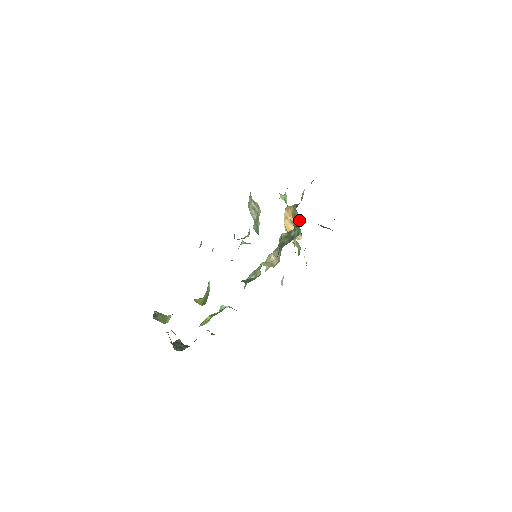
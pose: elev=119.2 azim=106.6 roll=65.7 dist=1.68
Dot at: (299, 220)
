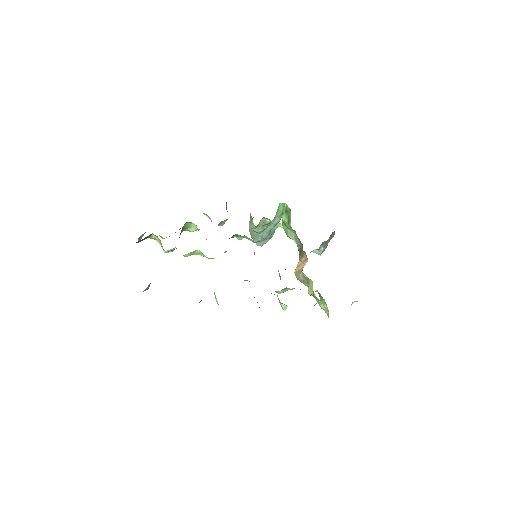
Dot at: (302, 246)
